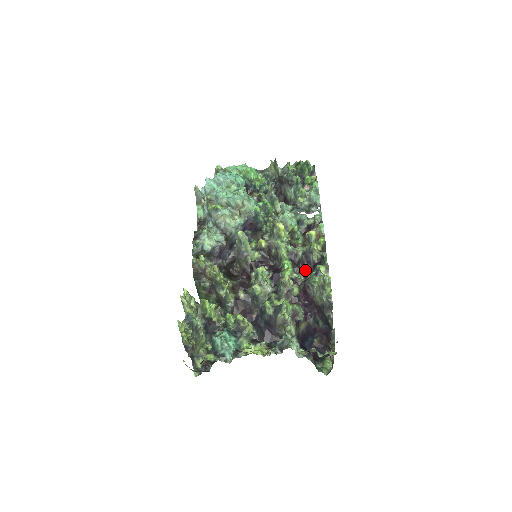
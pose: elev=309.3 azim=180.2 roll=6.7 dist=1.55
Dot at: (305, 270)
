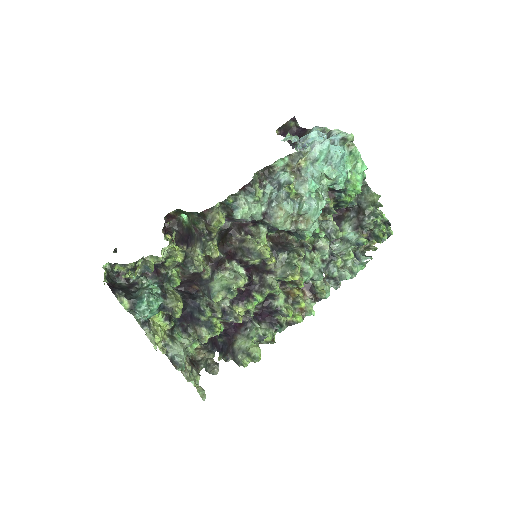
Dot at: (263, 311)
